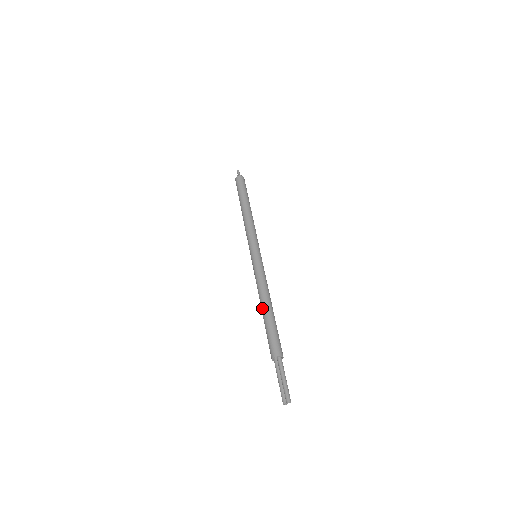
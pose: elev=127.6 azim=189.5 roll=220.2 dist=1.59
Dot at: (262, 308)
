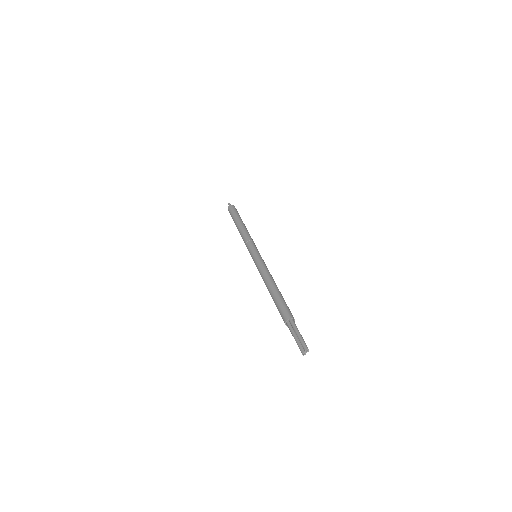
Dot at: (269, 289)
